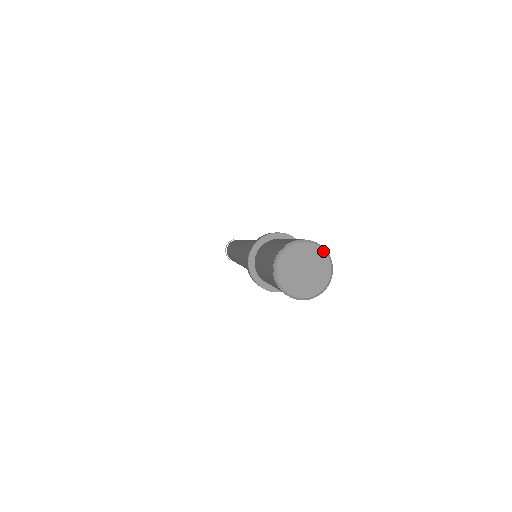
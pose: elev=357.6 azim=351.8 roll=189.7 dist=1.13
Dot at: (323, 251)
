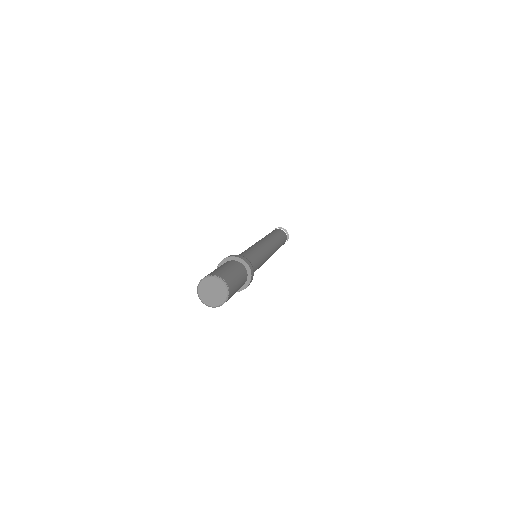
Dot at: (226, 295)
